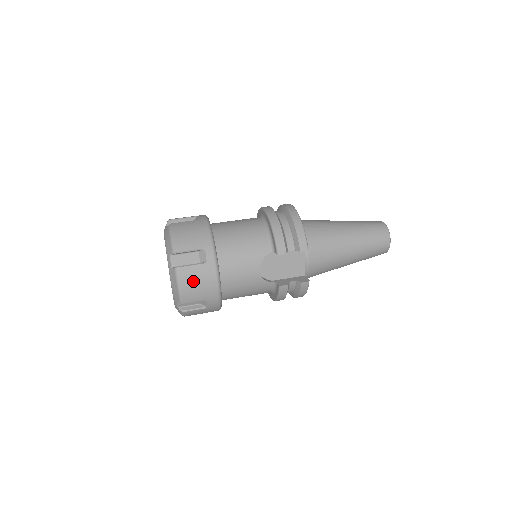
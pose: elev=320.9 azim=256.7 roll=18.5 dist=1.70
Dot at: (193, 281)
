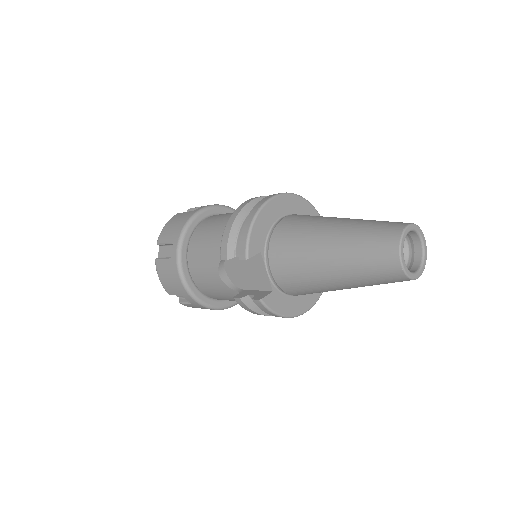
Dot at: (165, 274)
